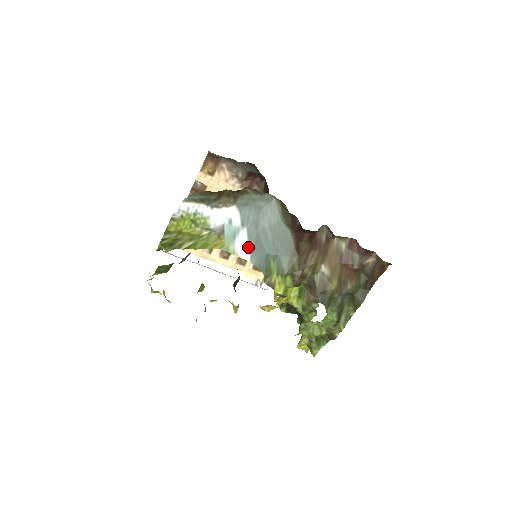
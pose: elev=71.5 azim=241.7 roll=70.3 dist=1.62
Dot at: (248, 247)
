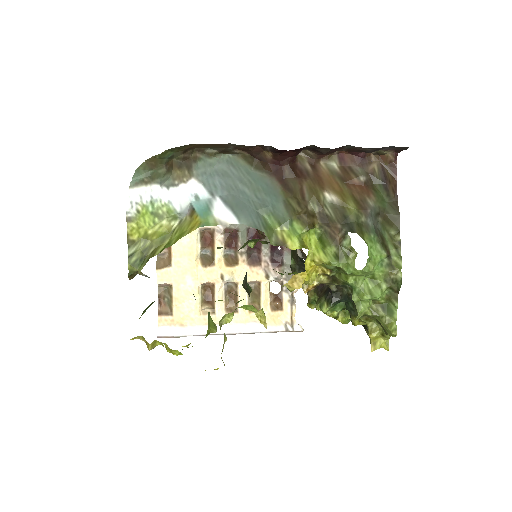
Dot at: (230, 212)
